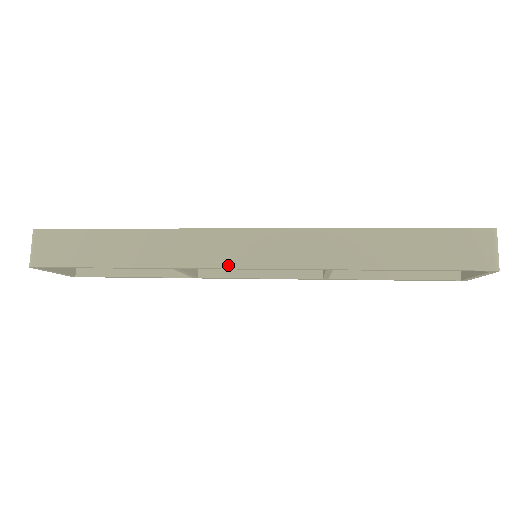
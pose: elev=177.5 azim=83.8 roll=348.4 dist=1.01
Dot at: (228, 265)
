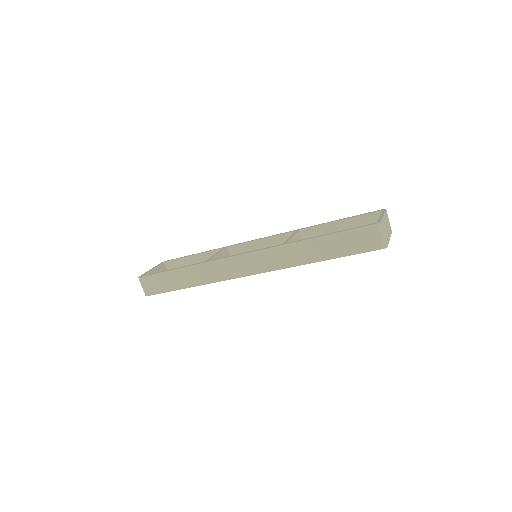
Dot at: (238, 276)
